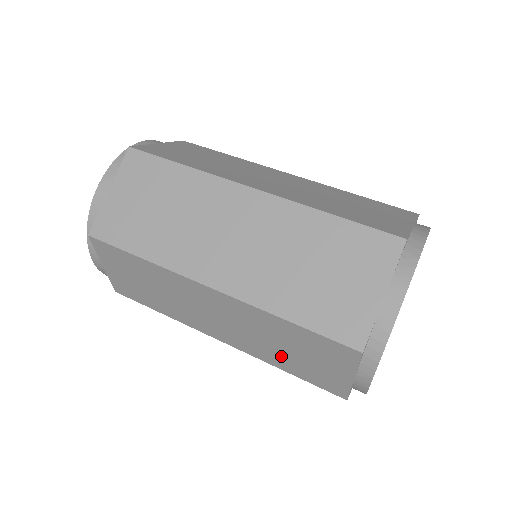
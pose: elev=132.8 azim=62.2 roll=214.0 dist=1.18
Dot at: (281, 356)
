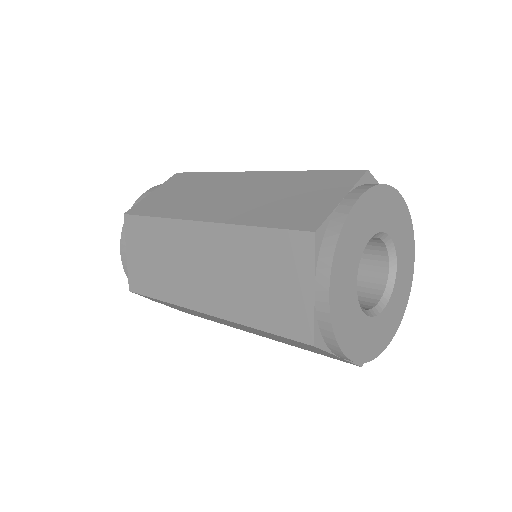
Dot at: occluded
